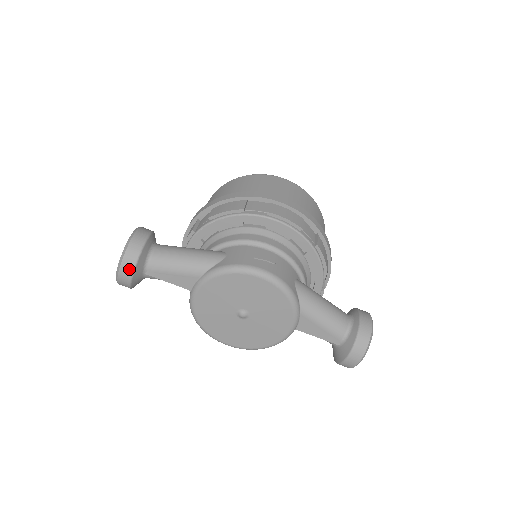
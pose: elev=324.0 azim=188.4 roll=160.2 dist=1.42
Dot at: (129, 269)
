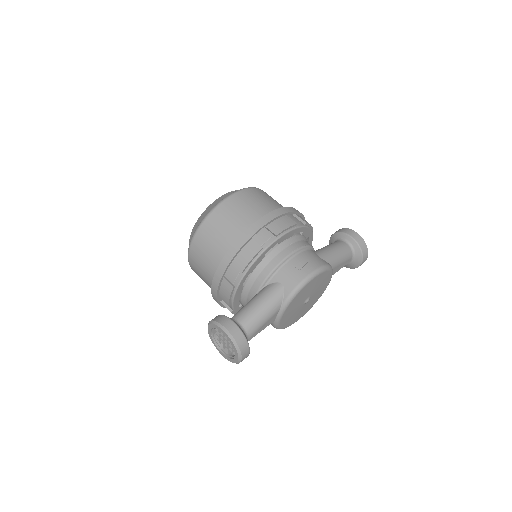
Dot at: (247, 351)
